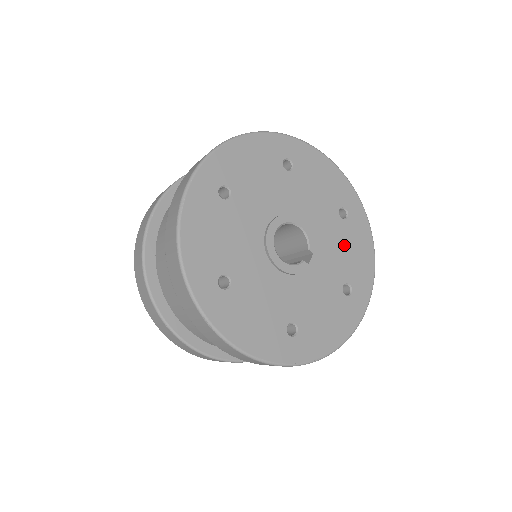
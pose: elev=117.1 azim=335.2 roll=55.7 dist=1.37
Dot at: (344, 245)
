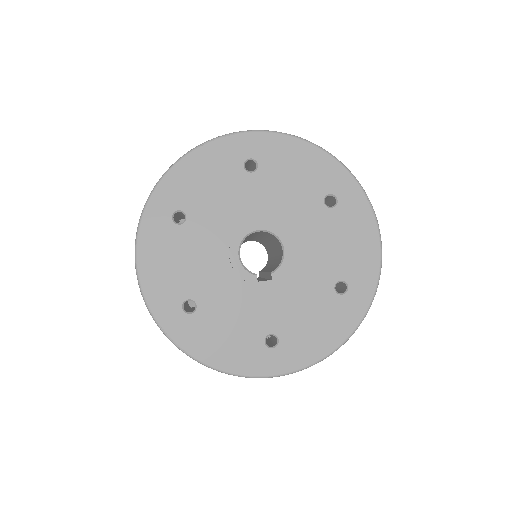
Dot at: (311, 309)
